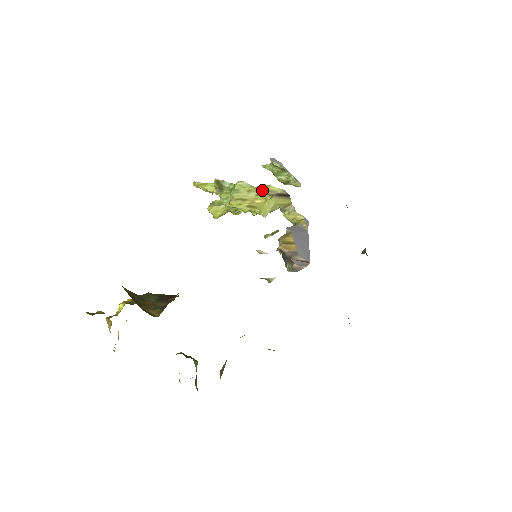
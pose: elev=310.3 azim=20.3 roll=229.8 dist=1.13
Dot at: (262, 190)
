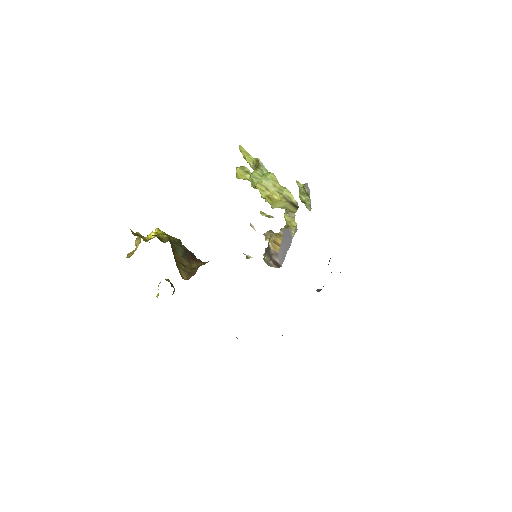
Dot at: (284, 193)
